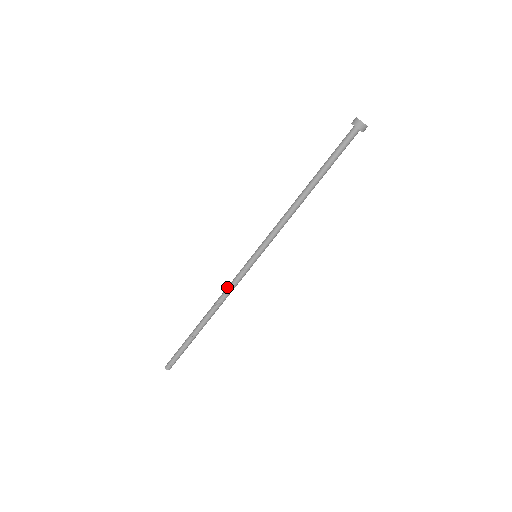
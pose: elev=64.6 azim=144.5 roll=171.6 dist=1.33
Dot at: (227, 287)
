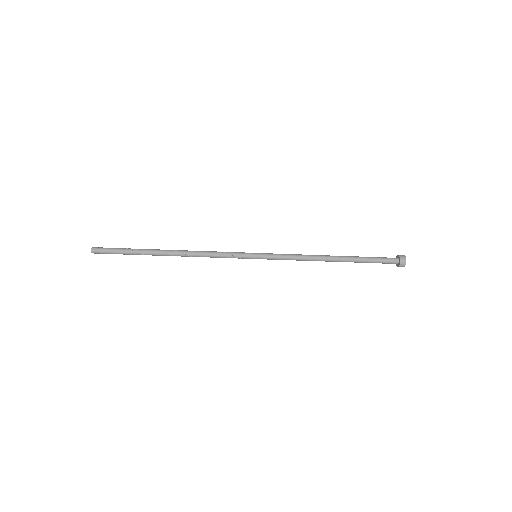
Dot at: (213, 255)
